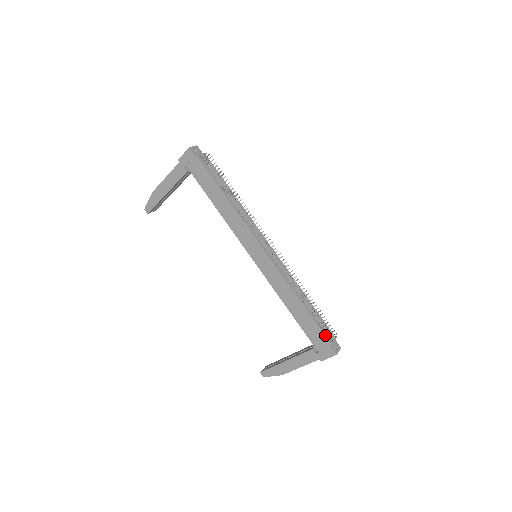
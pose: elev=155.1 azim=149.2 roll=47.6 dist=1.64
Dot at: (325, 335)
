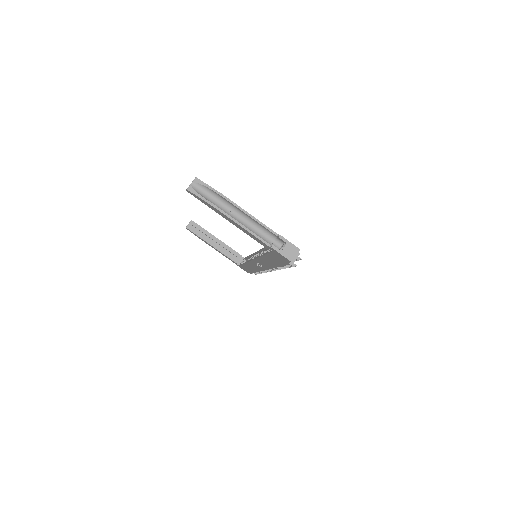
Dot at: occluded
